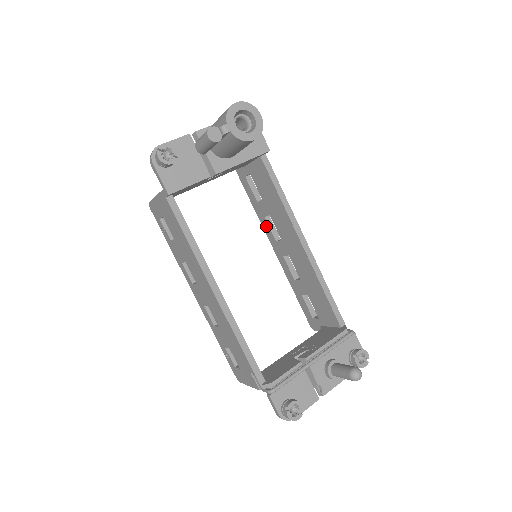
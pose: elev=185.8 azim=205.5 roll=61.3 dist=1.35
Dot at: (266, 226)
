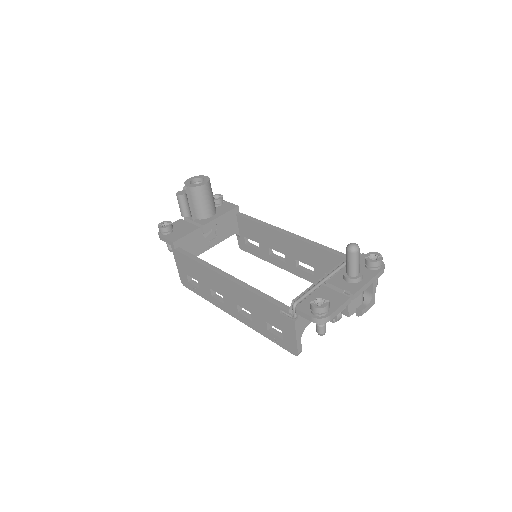
Dot at: (275, 261)
